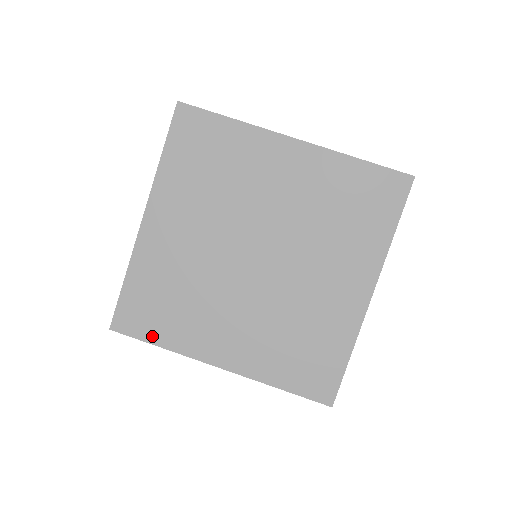
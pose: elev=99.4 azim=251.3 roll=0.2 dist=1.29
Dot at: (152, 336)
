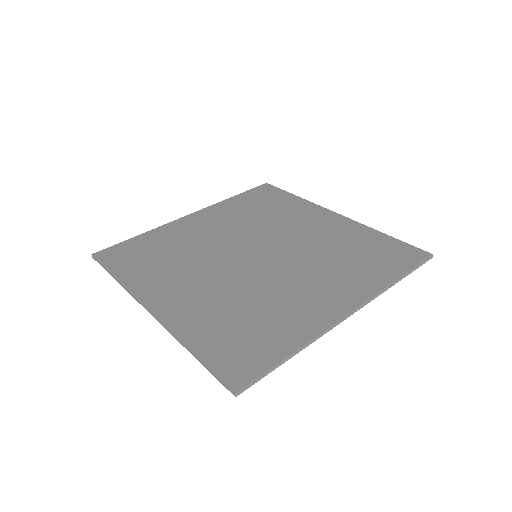
Dot at: (276, 353)
